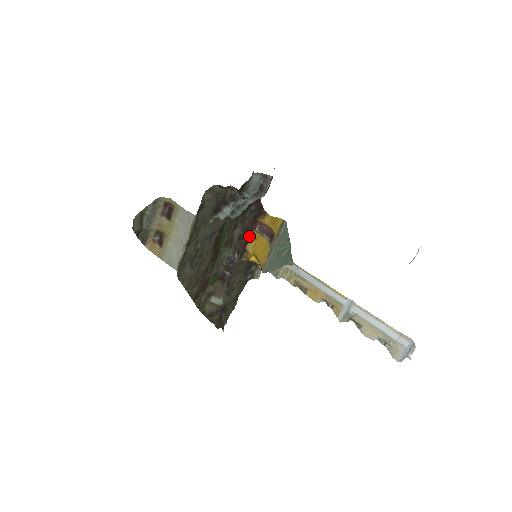
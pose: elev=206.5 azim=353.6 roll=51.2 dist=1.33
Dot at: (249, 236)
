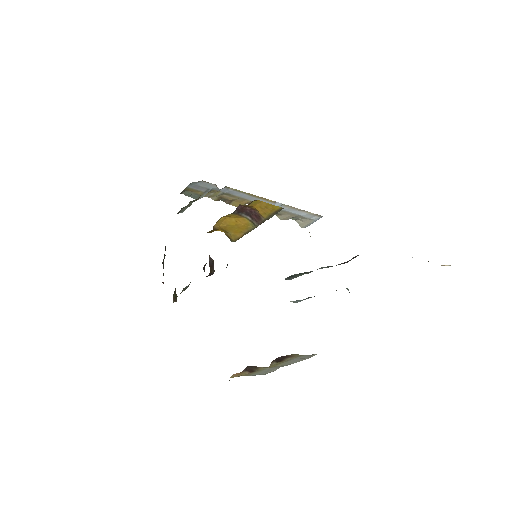
Dot at: occluded
